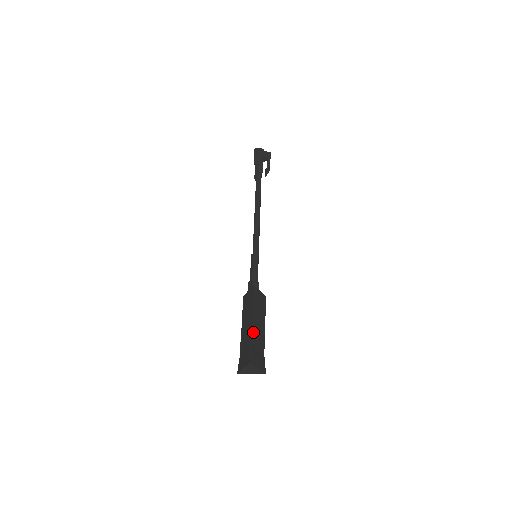
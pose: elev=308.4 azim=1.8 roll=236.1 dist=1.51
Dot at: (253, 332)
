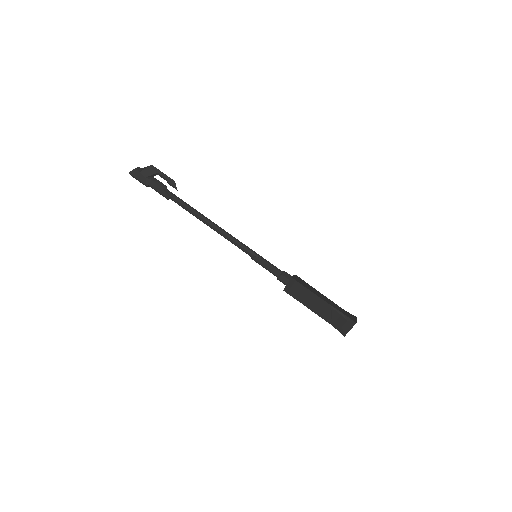
Dot at: (330, 304)
